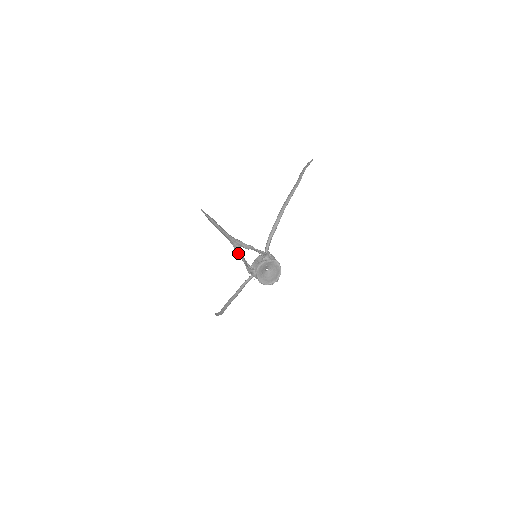
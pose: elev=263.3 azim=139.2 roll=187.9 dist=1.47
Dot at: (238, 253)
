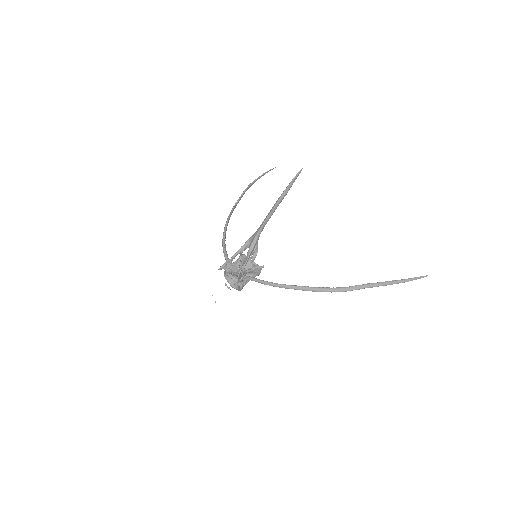
Dot at: (242, 246)
